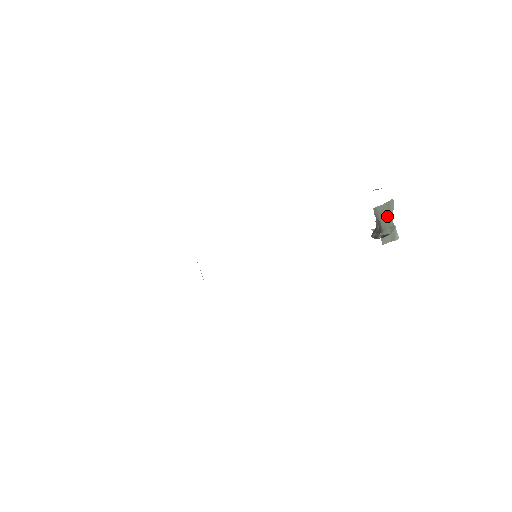
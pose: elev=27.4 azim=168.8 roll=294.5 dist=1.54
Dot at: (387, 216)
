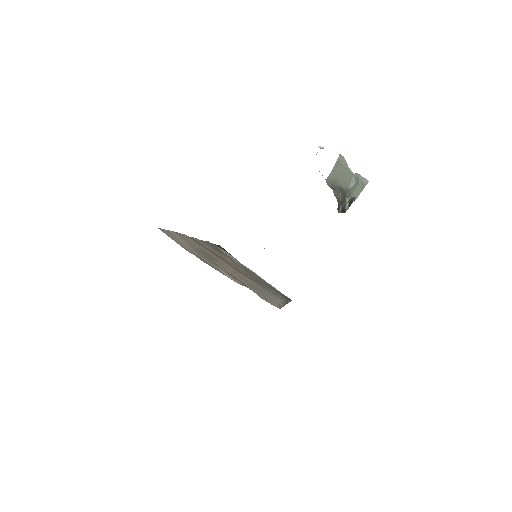
Dot at: (344, 174)
